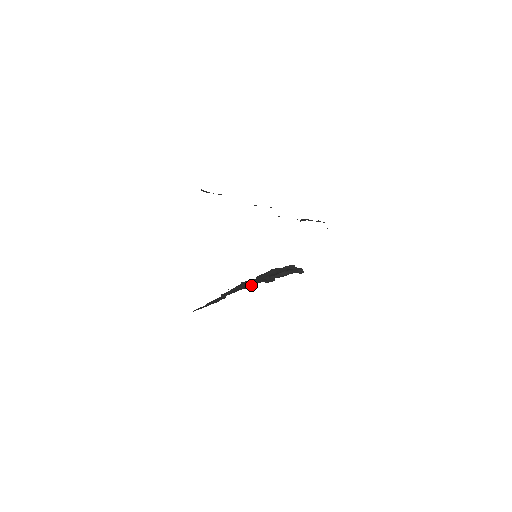
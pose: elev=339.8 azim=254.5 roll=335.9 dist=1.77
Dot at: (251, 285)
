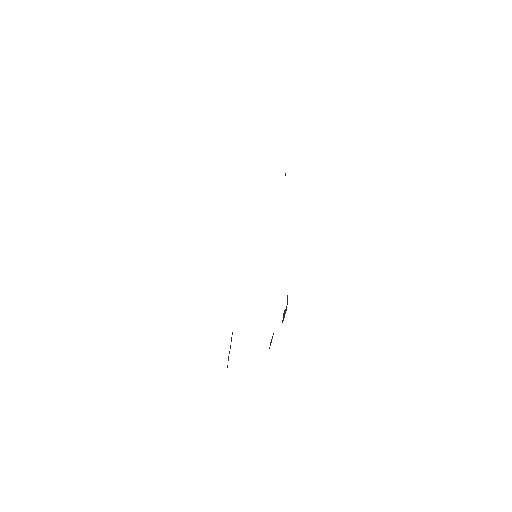
Dot at: occluded
